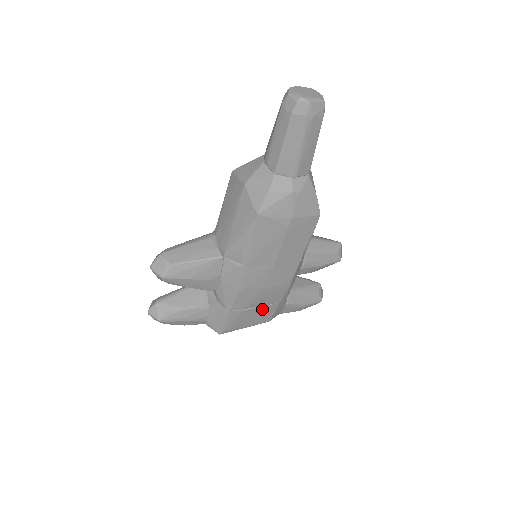
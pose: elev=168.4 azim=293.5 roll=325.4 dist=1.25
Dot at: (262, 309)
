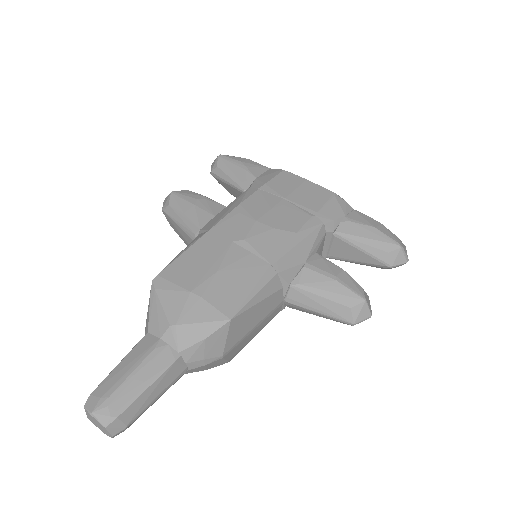
Dot at: occluded
